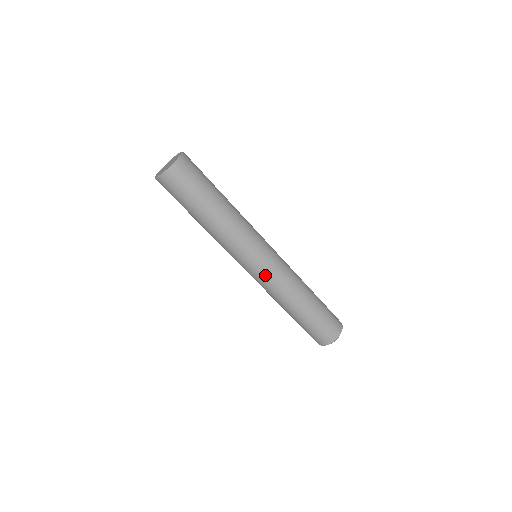
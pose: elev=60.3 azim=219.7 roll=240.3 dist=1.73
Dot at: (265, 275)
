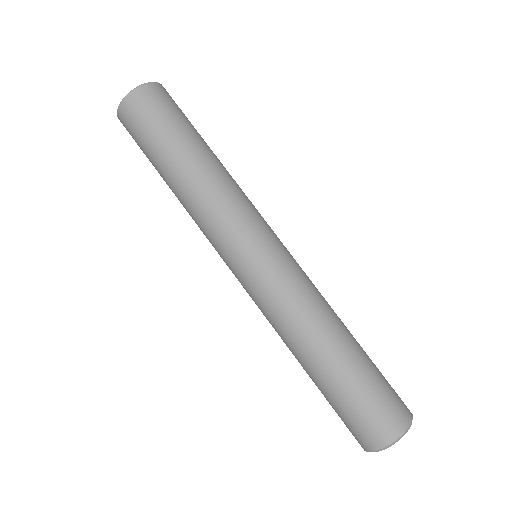
Dot at: (266, 277)
